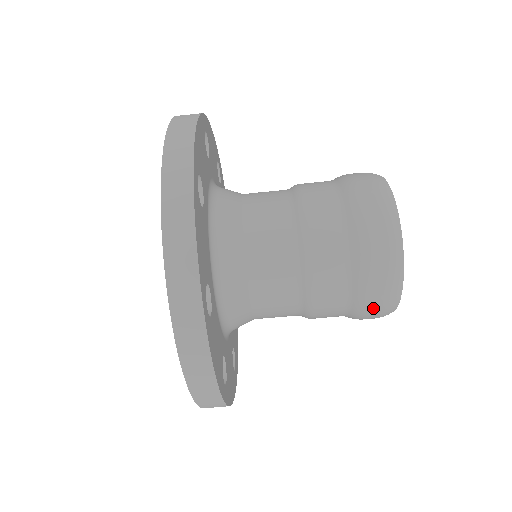
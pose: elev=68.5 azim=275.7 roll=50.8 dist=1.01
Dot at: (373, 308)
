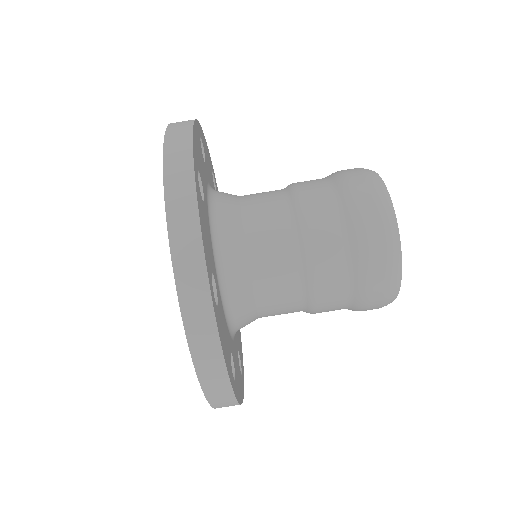
Dot at: (373, 240)
